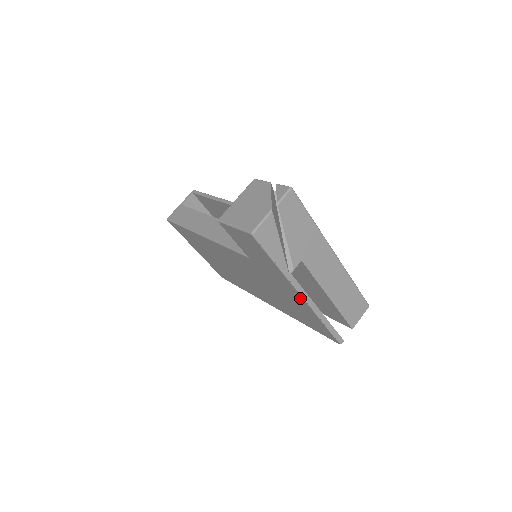
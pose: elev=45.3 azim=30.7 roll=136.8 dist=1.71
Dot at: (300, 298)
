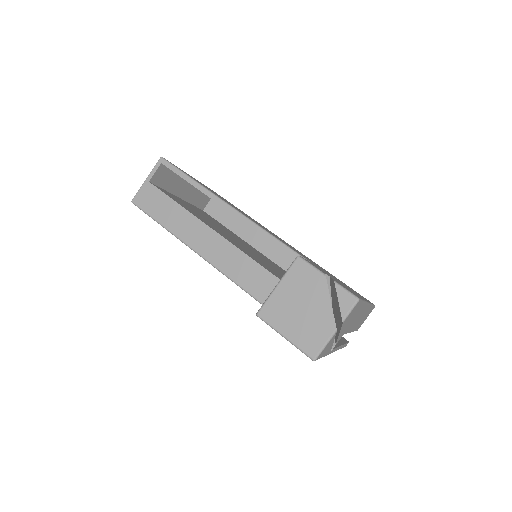
Dot at: occluded
